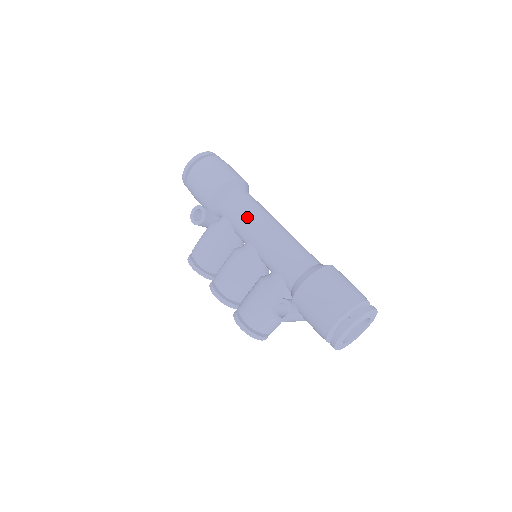
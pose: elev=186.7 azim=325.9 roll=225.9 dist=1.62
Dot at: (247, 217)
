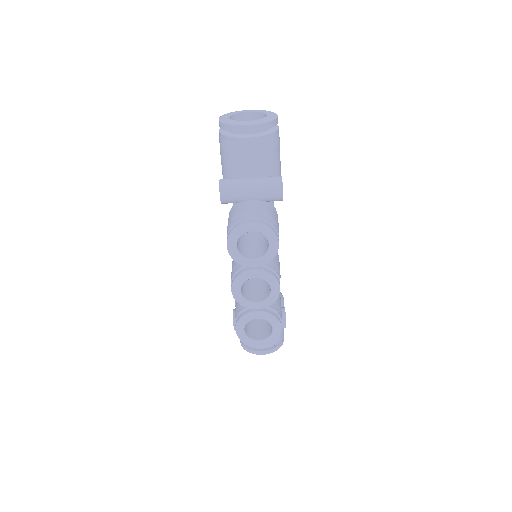
Dot at: occluded
